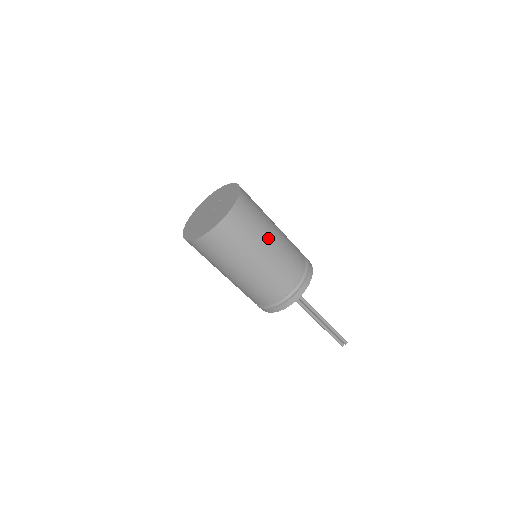
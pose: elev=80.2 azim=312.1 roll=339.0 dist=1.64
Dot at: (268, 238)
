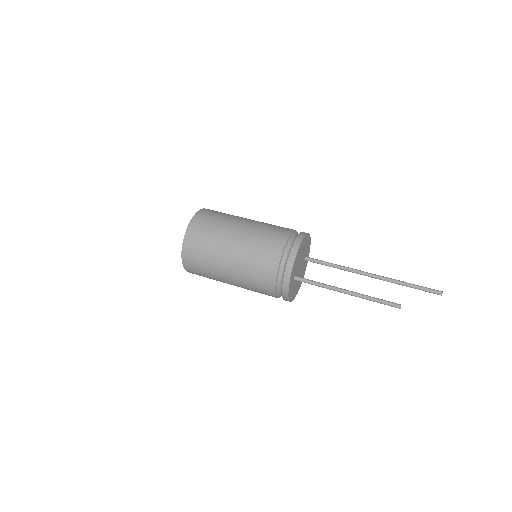
Dot at: (227, 248)
